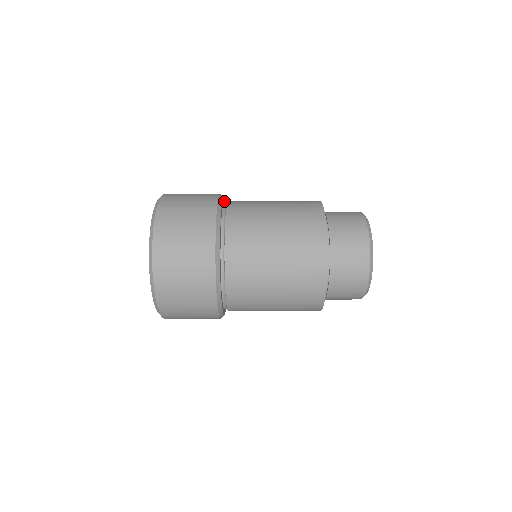
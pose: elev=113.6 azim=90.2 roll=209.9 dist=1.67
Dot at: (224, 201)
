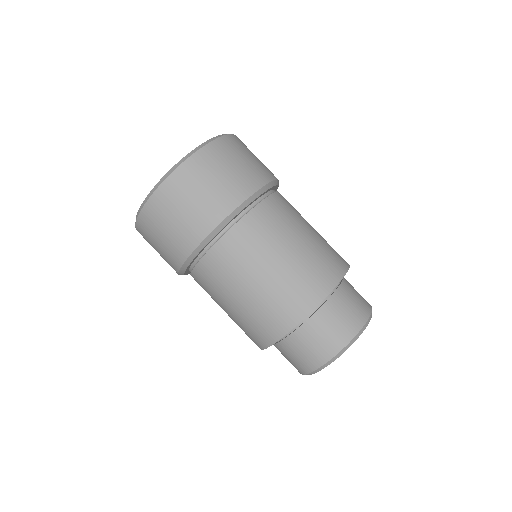
Dot at: occluded
